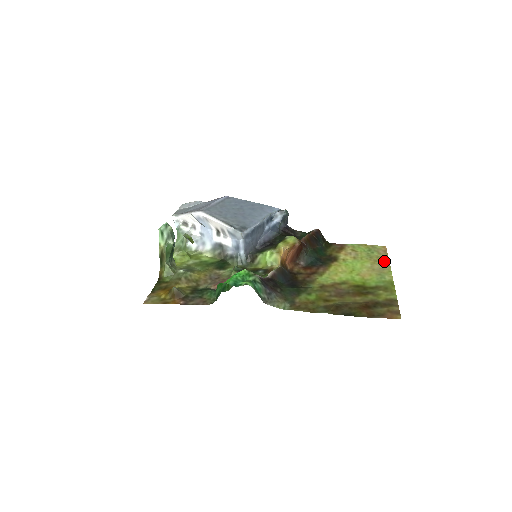
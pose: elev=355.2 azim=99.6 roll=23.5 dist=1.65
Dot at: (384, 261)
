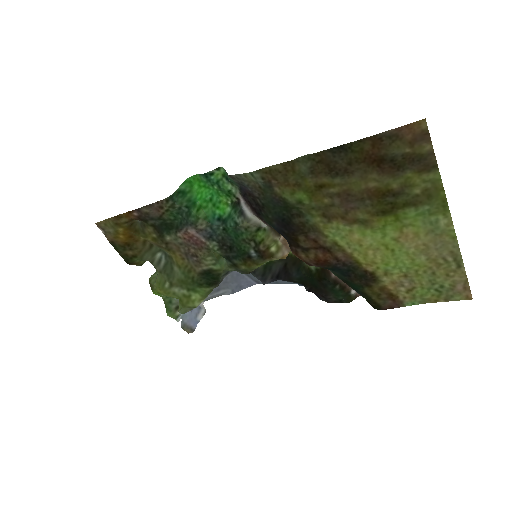
Dot at: (453, 263)
